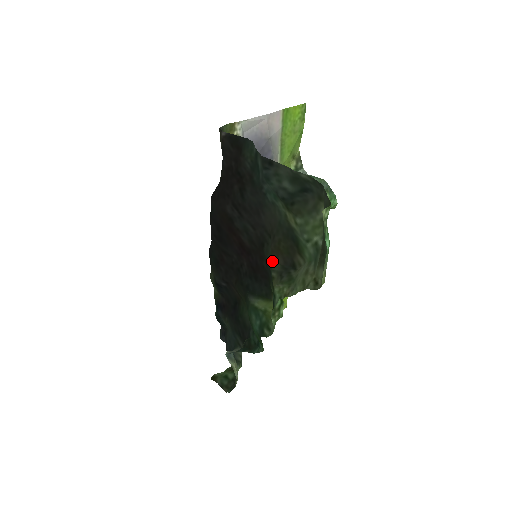
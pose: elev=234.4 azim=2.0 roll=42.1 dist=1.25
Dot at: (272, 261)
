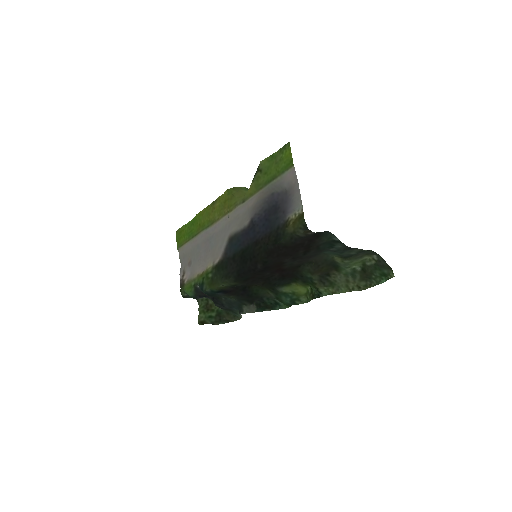
Dot at: (313, 276)
